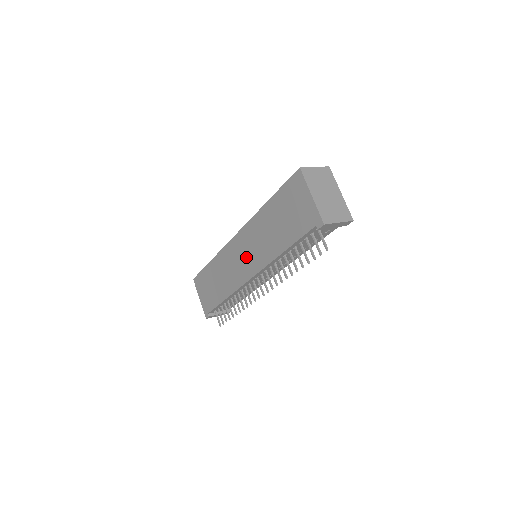
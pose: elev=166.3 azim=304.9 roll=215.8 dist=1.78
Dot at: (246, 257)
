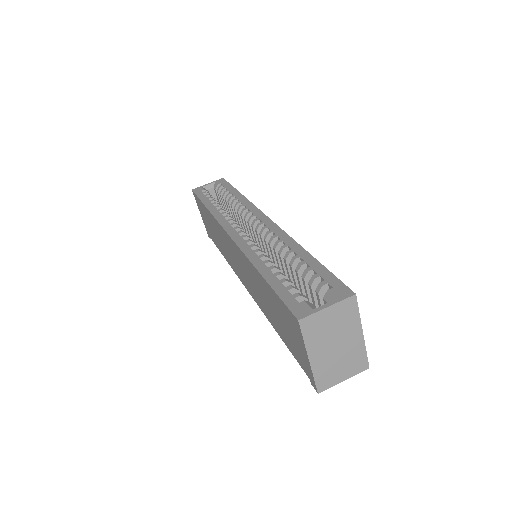
Dot at: (240, 268)
